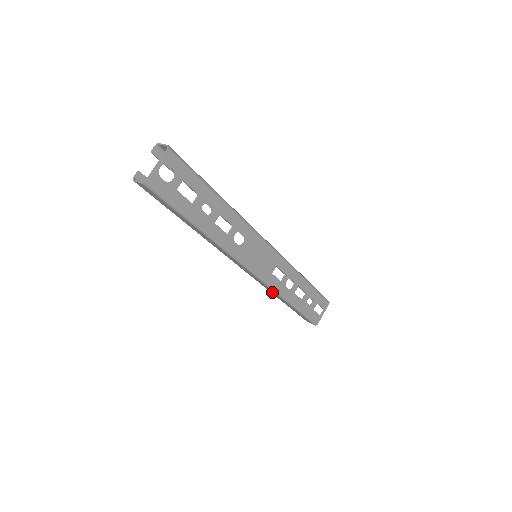
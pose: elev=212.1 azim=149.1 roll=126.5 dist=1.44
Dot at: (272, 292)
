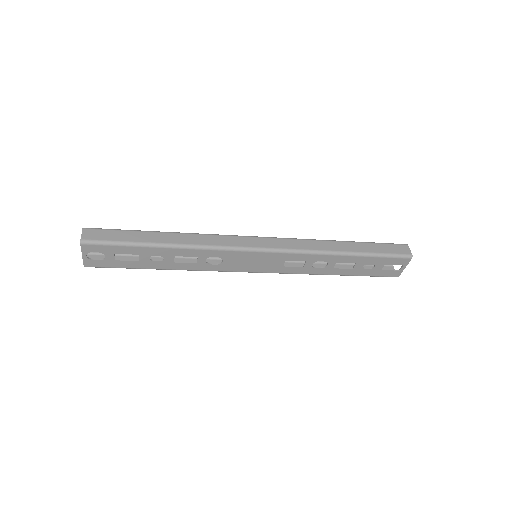
Dot at: occluded
